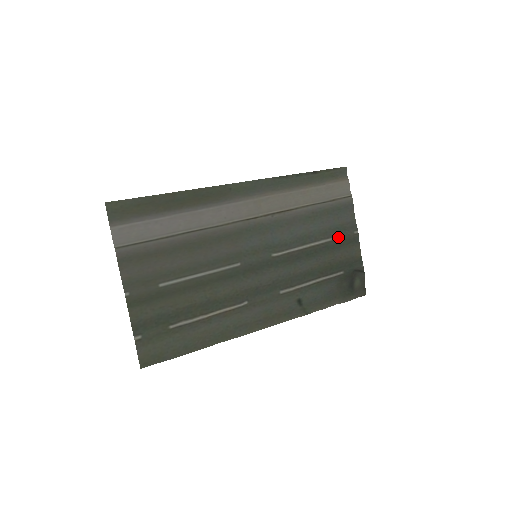
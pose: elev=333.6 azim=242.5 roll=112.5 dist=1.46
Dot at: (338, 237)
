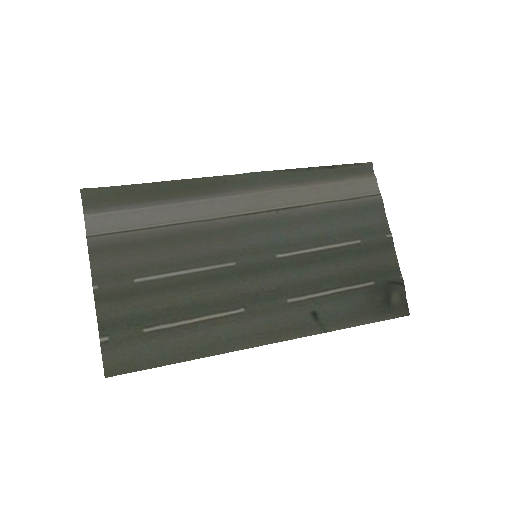
Dot at: (365, 240)
